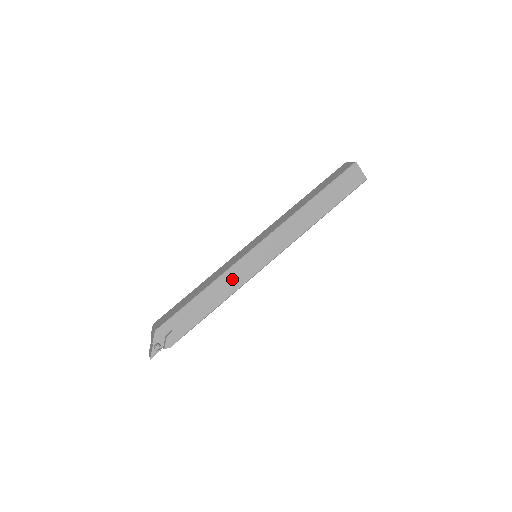
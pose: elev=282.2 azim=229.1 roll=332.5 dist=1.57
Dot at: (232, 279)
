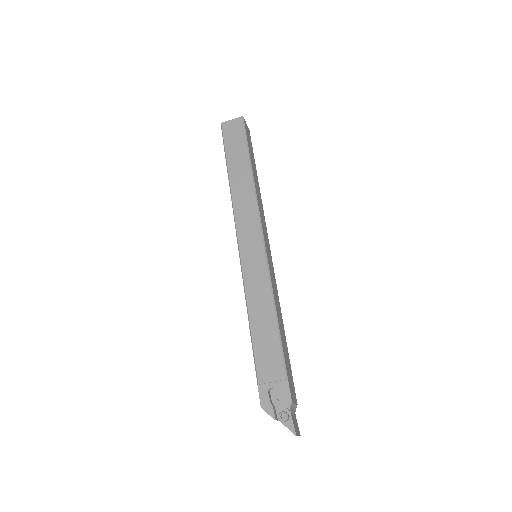
Dot at: (256, 290)
